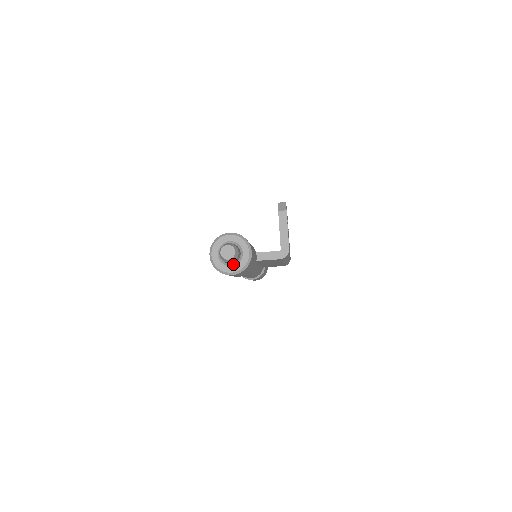
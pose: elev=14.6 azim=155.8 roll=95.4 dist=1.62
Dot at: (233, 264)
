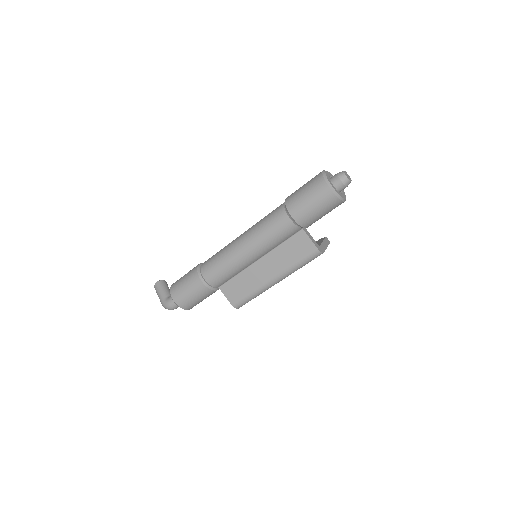
Dot at: (335, 188)
